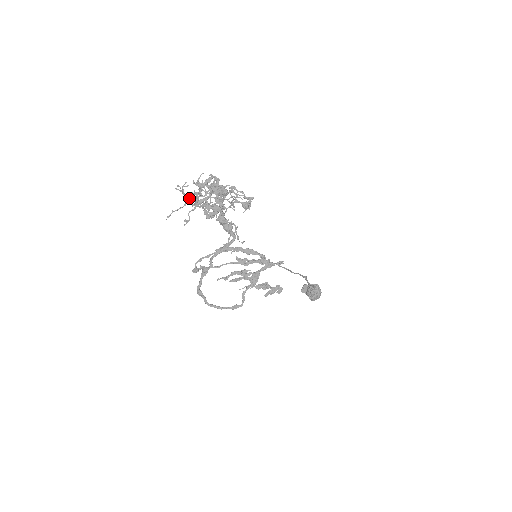
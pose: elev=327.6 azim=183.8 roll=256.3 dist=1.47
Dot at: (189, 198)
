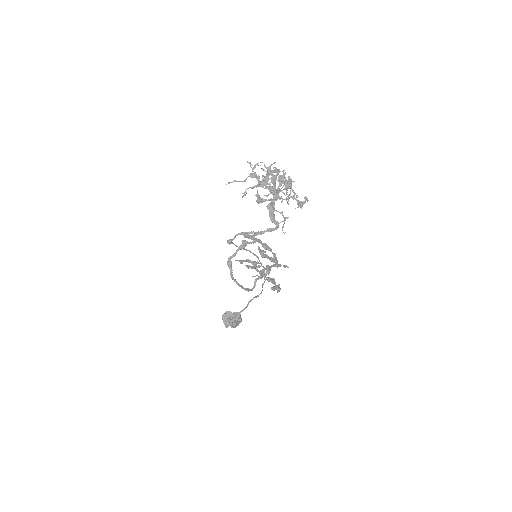
Dot at: (255, 176)
